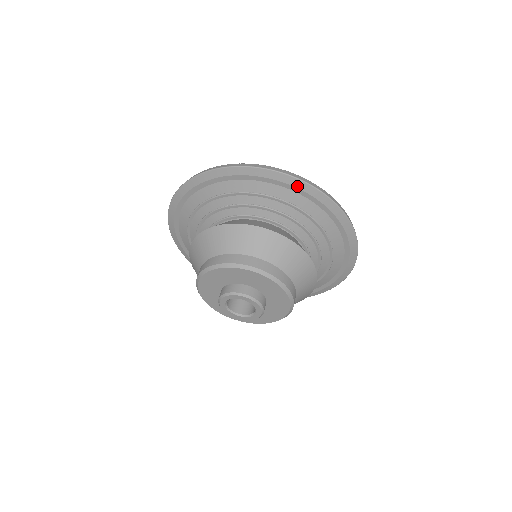
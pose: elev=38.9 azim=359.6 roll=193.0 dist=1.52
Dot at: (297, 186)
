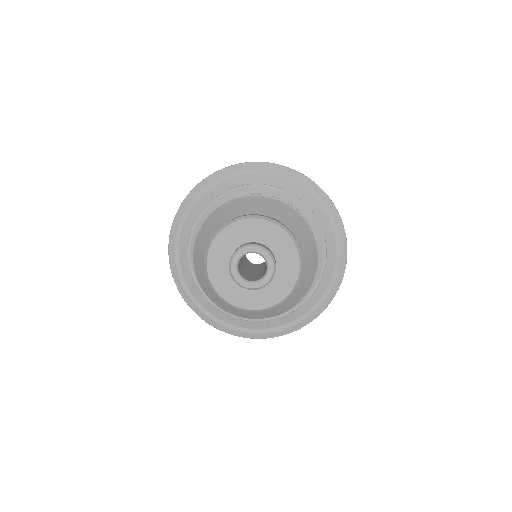
Dot at: (328, 205)
